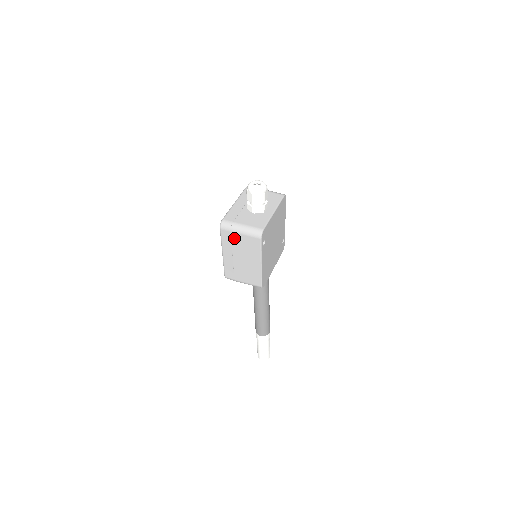
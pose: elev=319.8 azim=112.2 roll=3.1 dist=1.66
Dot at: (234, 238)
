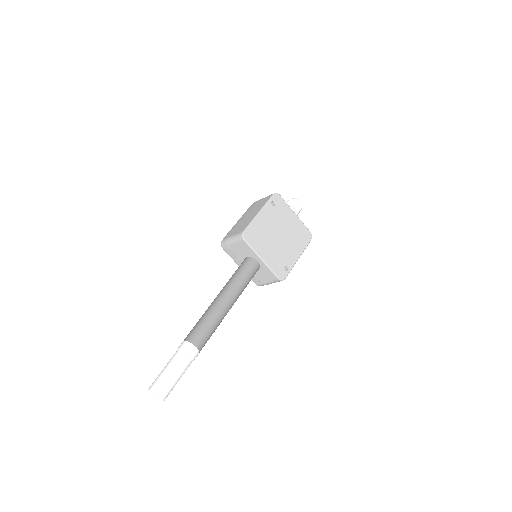
Dot at: (256, 204)
